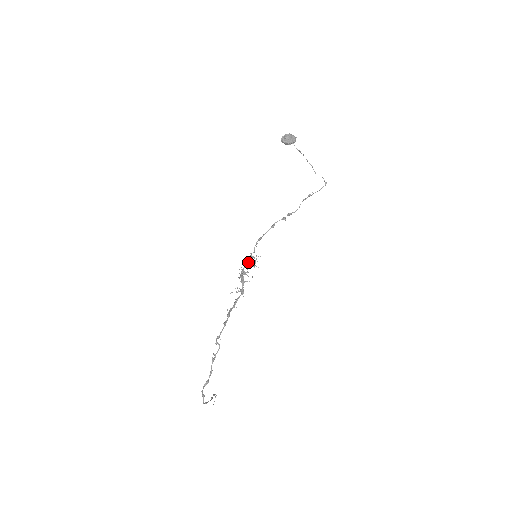
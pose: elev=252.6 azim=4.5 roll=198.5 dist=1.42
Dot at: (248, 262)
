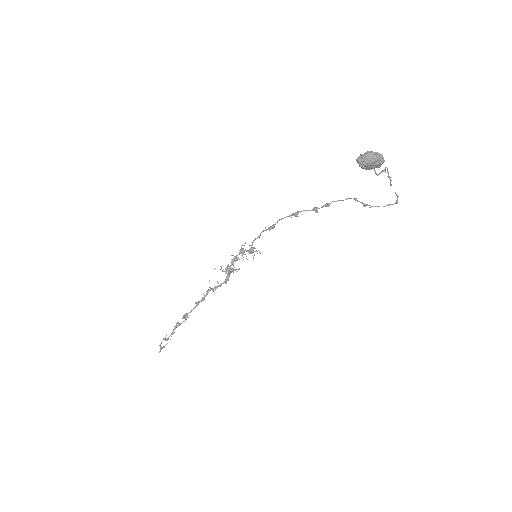
Dot at: (245, 250)
